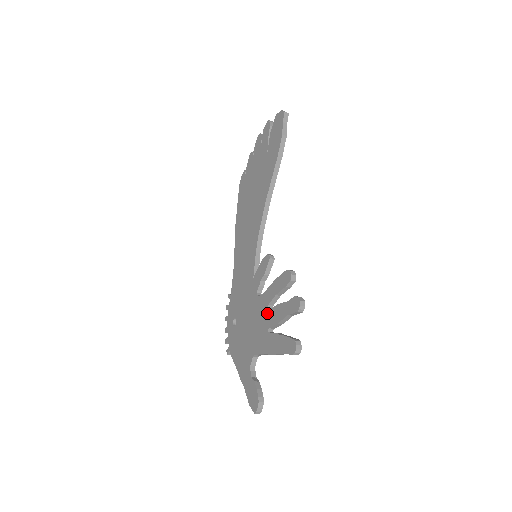
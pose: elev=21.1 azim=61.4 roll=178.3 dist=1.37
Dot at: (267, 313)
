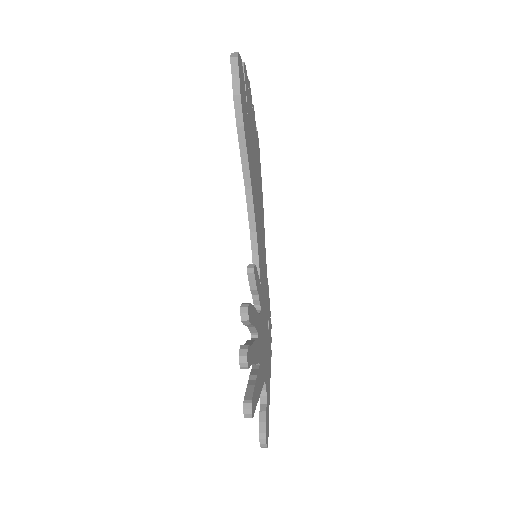
Dot at: occluded
